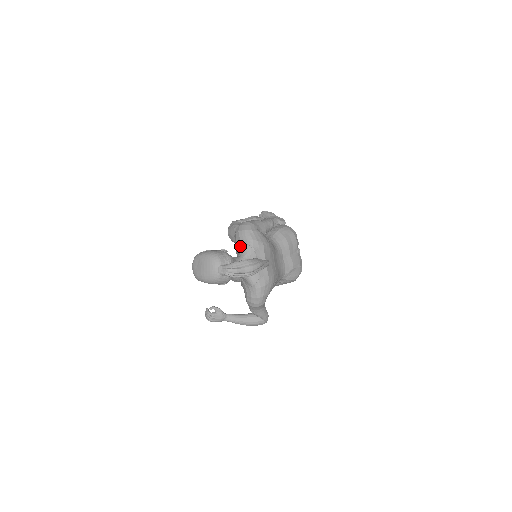
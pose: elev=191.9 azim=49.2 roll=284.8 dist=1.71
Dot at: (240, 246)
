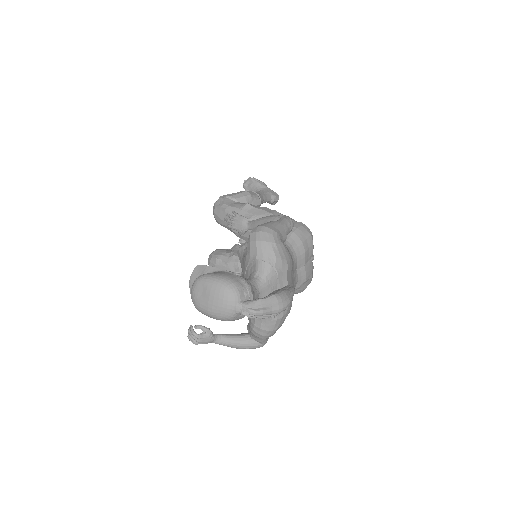
Dot at: (256, 263)
